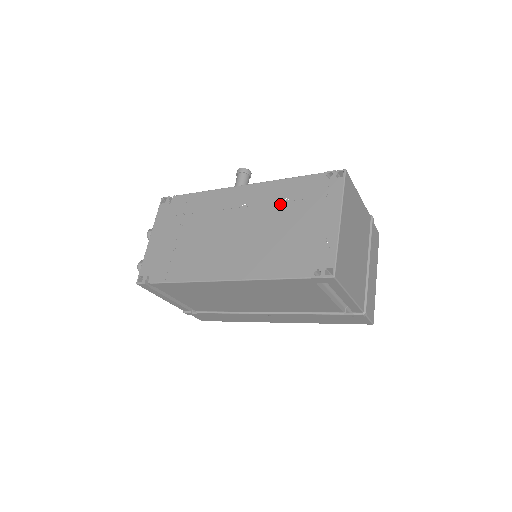
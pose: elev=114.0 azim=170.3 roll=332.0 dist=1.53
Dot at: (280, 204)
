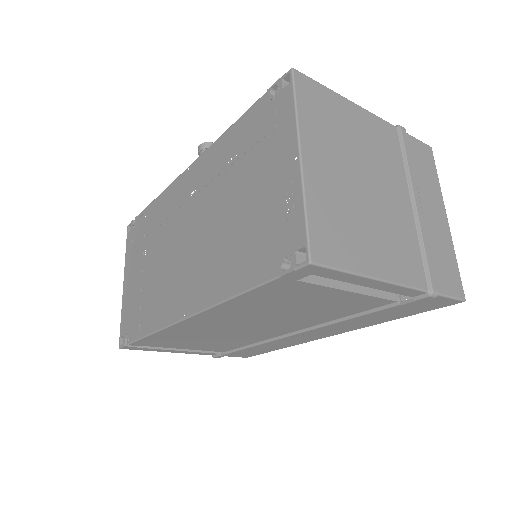
Dot at: (226, 172)
